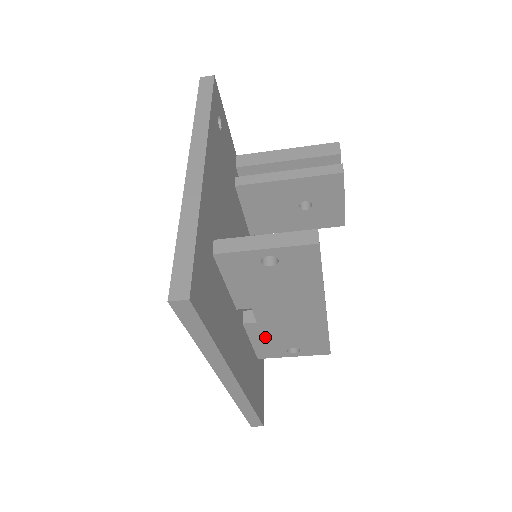
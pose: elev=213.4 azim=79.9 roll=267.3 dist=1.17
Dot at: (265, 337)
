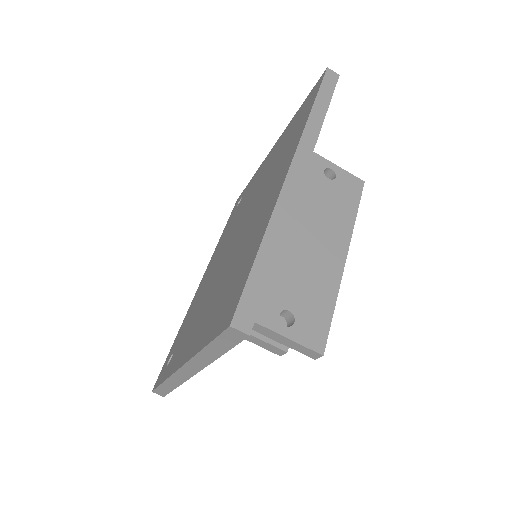
Dot at: occluded
